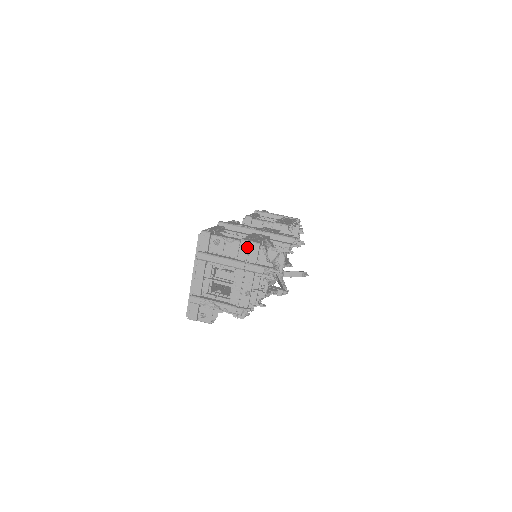
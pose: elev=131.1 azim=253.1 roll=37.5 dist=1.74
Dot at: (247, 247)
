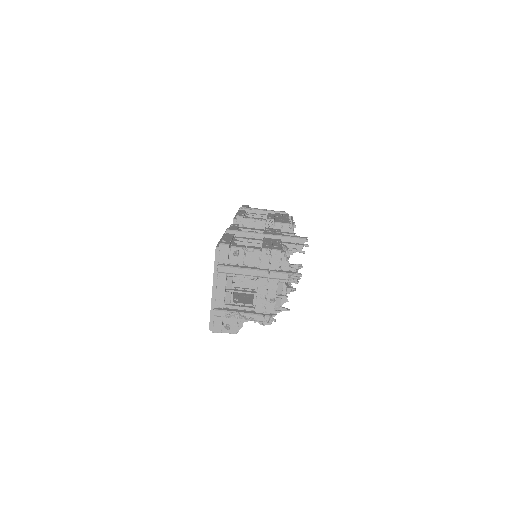
Dot at: (269, 255)
